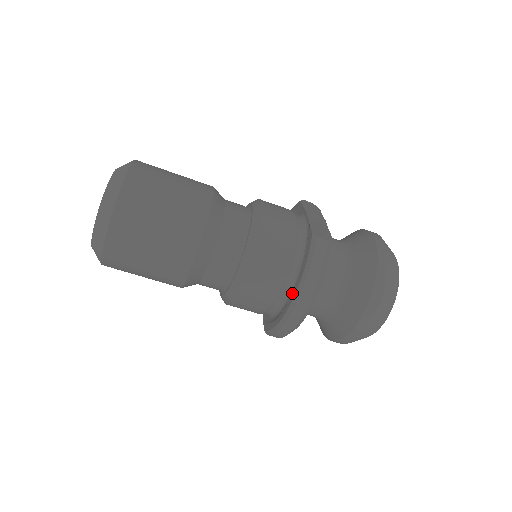
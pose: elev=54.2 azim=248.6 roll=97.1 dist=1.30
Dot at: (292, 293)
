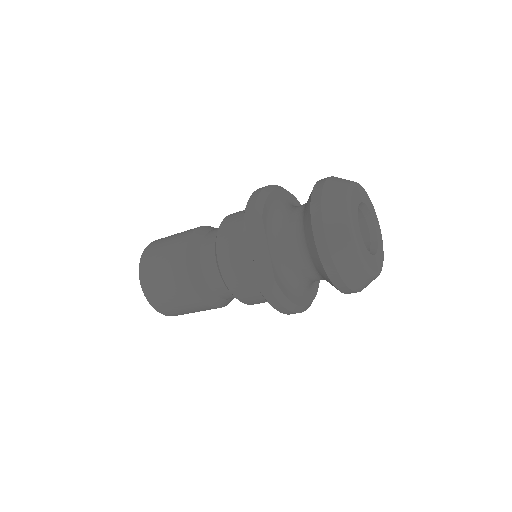
Dot at: occluded
